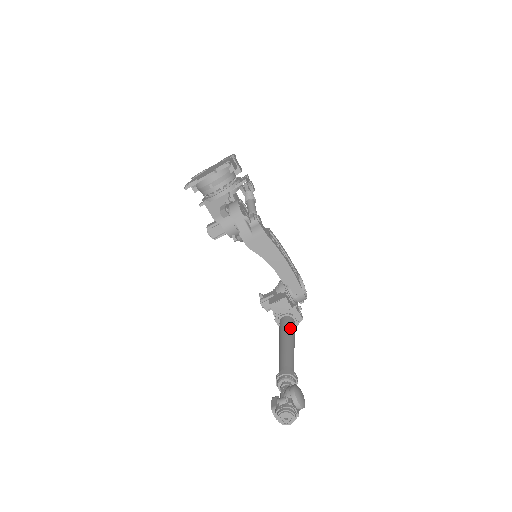
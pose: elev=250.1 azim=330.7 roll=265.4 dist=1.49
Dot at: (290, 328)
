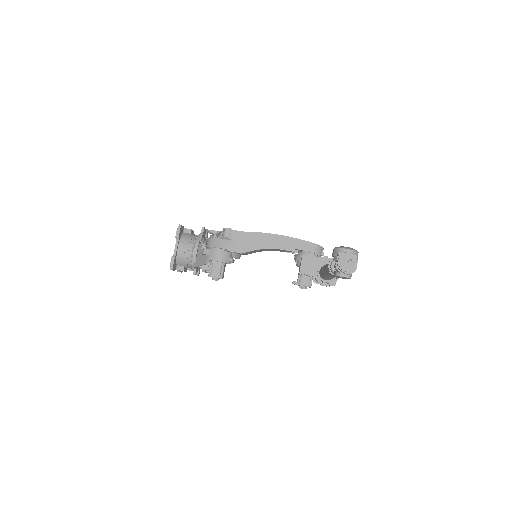
Dot at: occluded
